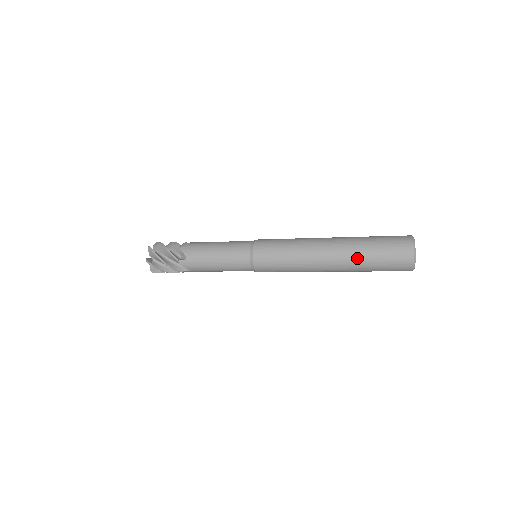
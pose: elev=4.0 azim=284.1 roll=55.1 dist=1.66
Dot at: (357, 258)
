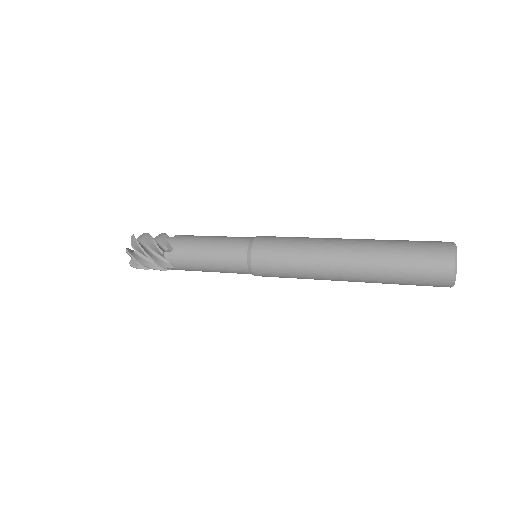
Dot at: (380, 281)
